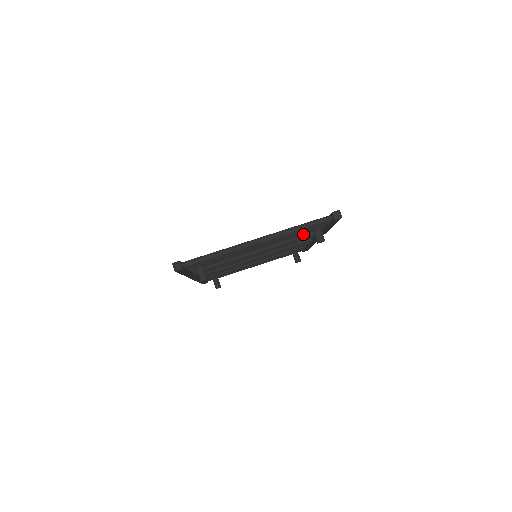
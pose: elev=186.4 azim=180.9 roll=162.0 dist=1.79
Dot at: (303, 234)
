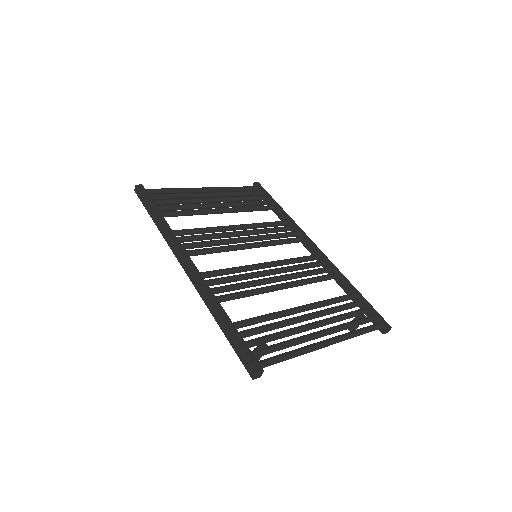
Dot at: occluded
